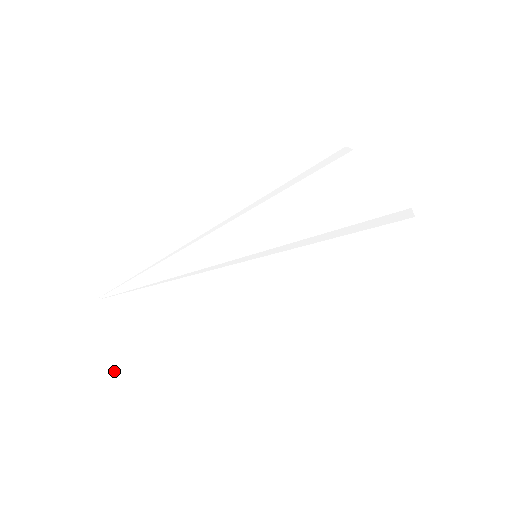
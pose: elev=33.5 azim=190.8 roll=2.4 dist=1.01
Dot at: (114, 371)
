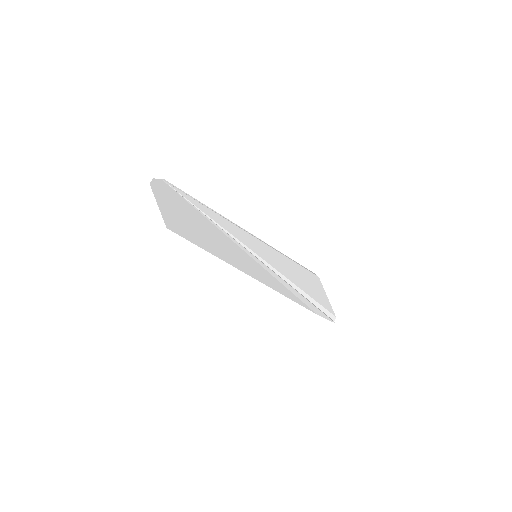
Dot at: (161, 208)
